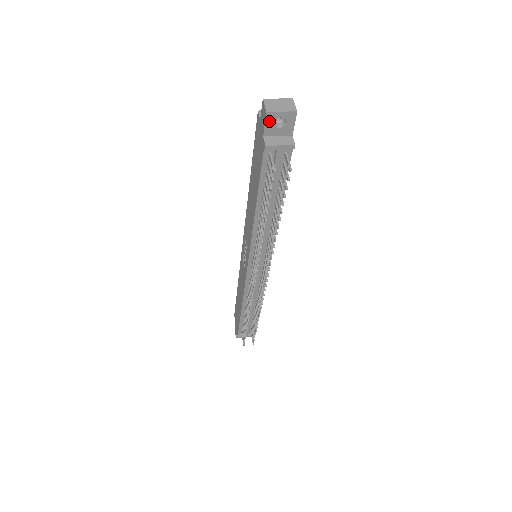
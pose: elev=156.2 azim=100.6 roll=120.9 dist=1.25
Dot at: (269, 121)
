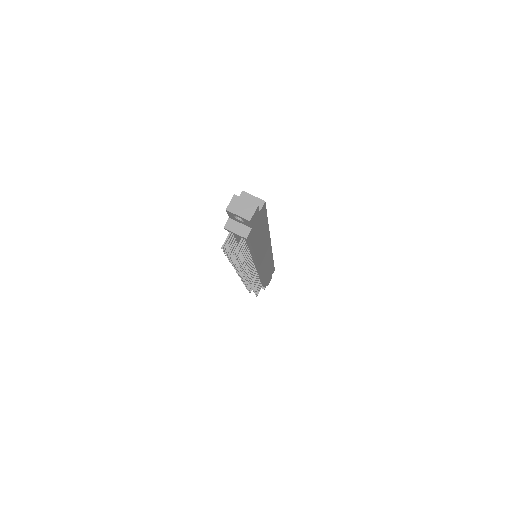
Dot at: (230, 214)
